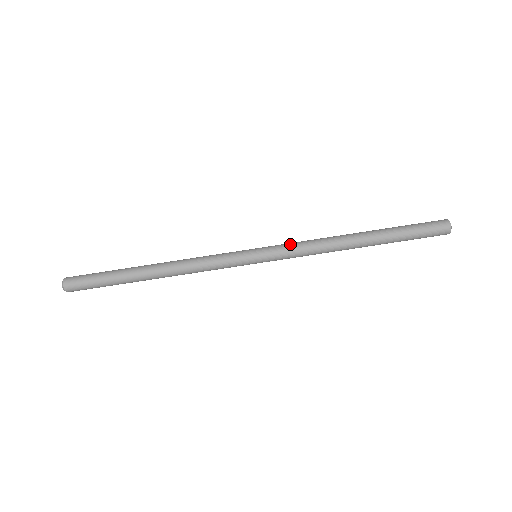
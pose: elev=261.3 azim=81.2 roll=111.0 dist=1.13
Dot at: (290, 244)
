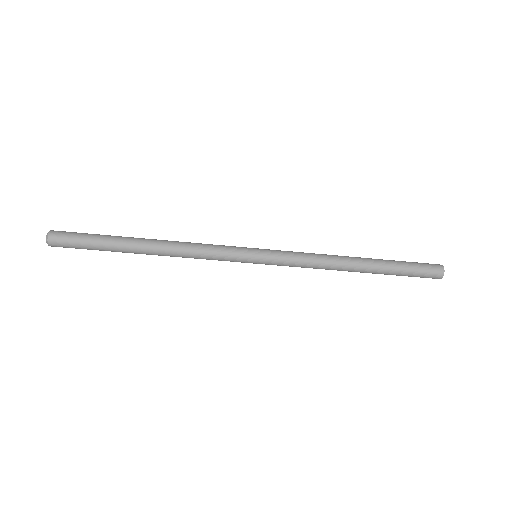
Dot at: (292, 265)
